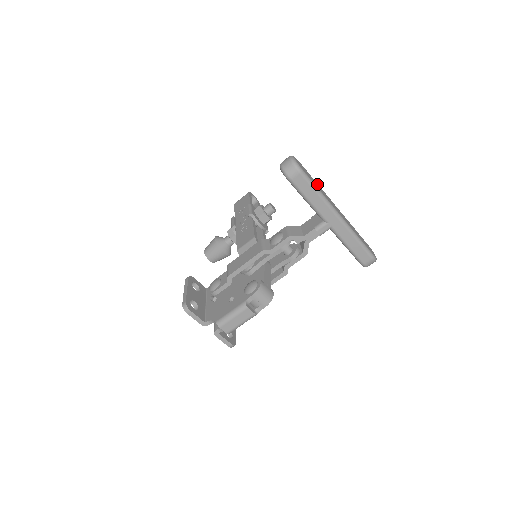
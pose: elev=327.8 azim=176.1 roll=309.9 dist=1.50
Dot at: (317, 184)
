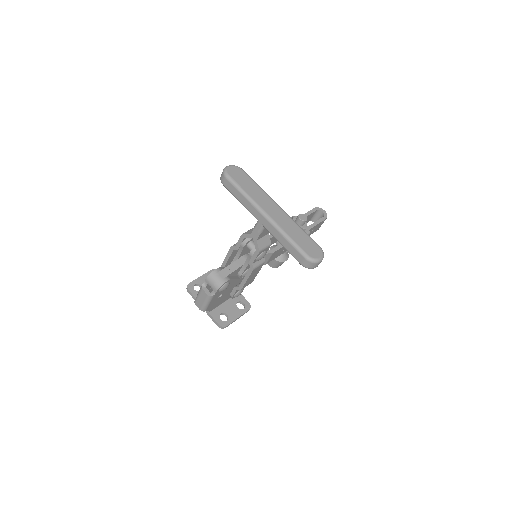
Dot at: (256, 187)
